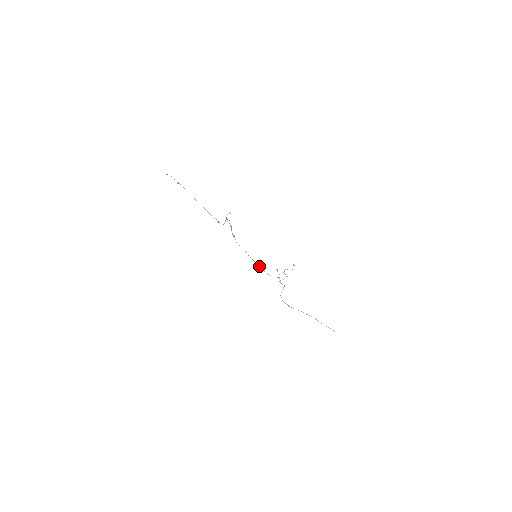
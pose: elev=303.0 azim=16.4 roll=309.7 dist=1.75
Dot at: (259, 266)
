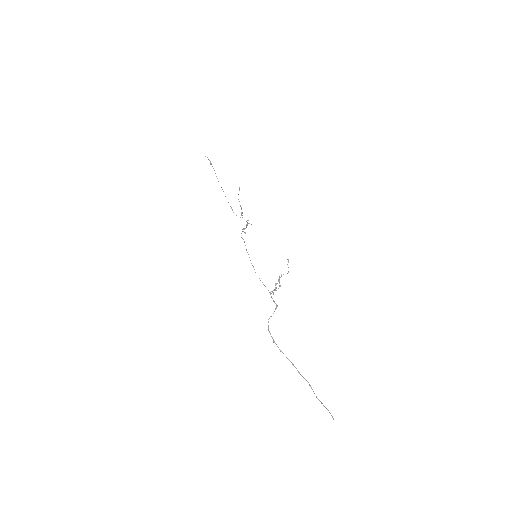
Dot at: occluded
